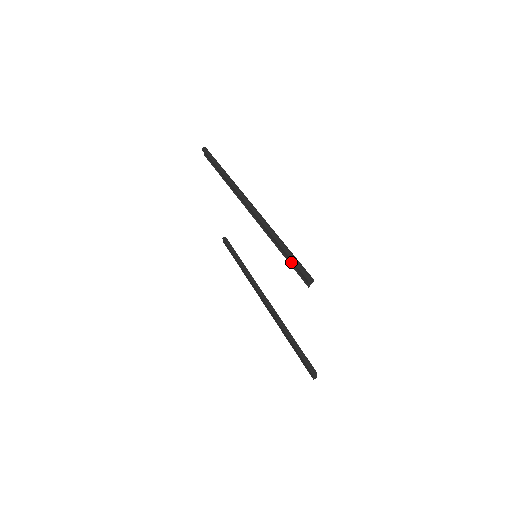
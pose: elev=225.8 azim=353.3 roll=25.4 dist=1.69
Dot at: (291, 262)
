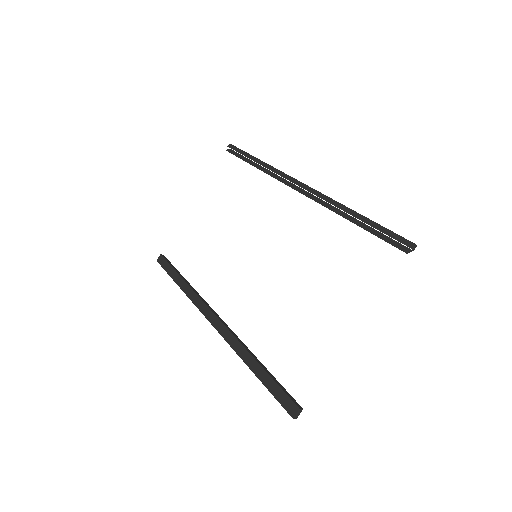
Dot at: (380, 230)
